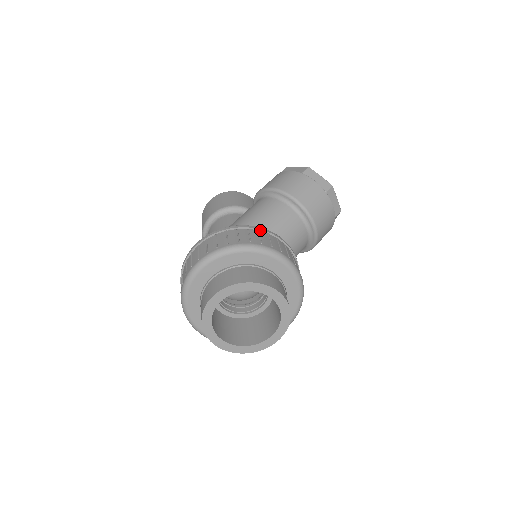
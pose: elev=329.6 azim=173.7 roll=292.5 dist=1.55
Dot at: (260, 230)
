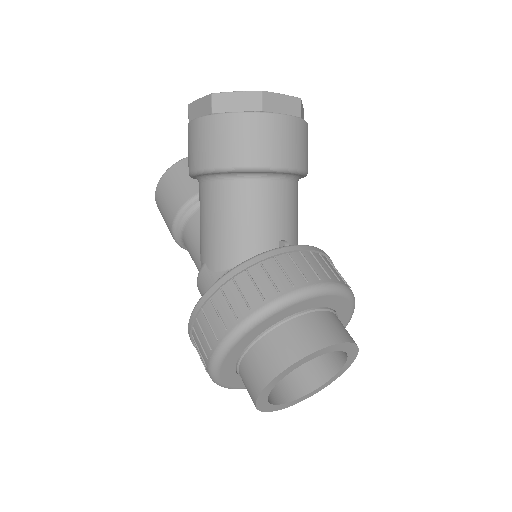
Dot at: (234, 276)
